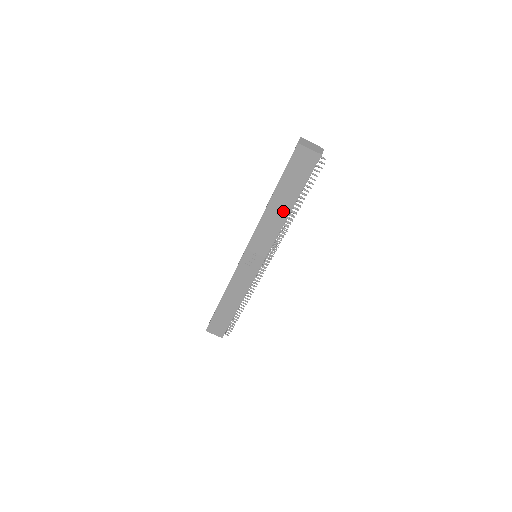
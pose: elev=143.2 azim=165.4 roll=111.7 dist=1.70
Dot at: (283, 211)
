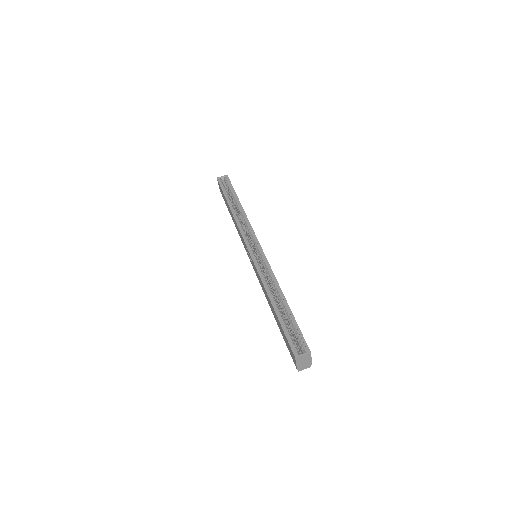
Dot at: (271, 308)
